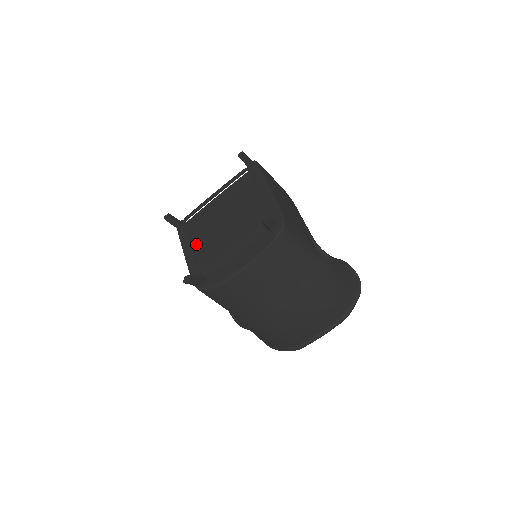
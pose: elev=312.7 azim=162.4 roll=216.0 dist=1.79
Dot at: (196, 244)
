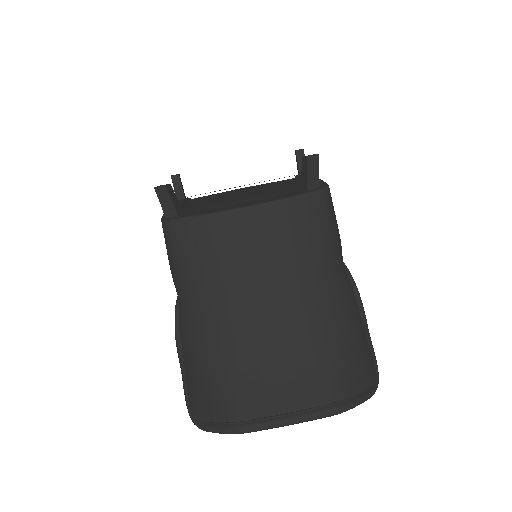
Dot at: (191, 204)
